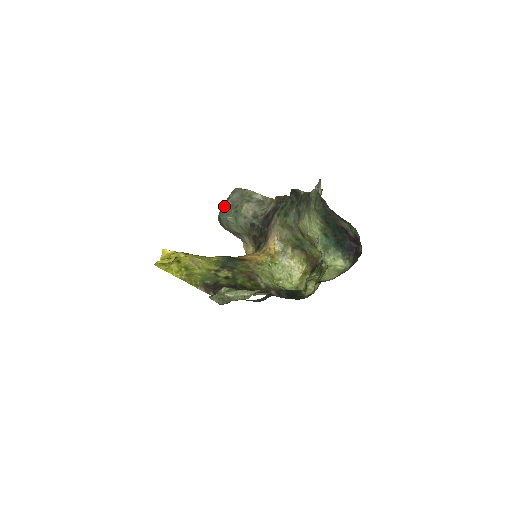
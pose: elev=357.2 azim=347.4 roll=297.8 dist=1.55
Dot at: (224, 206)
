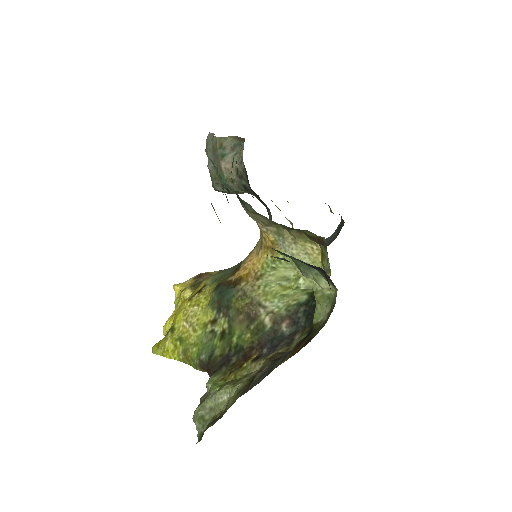
Dot at: (209, 172)
